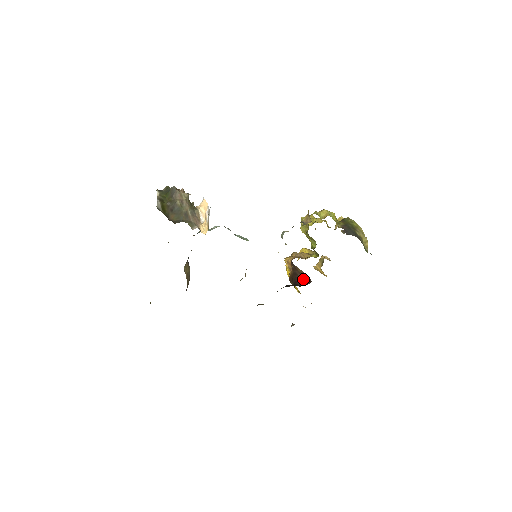
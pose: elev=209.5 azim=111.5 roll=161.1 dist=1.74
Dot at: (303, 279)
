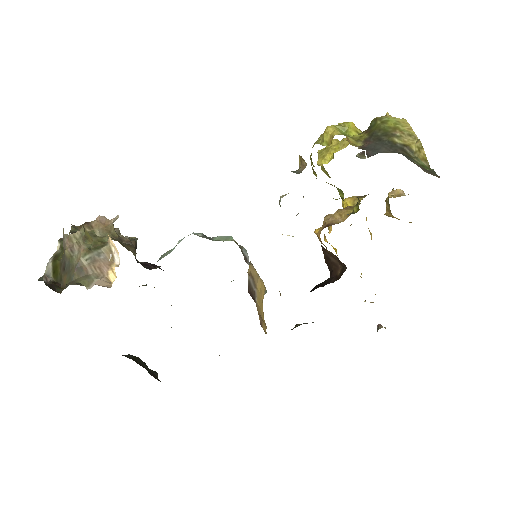
Dot at: (338, 265)
